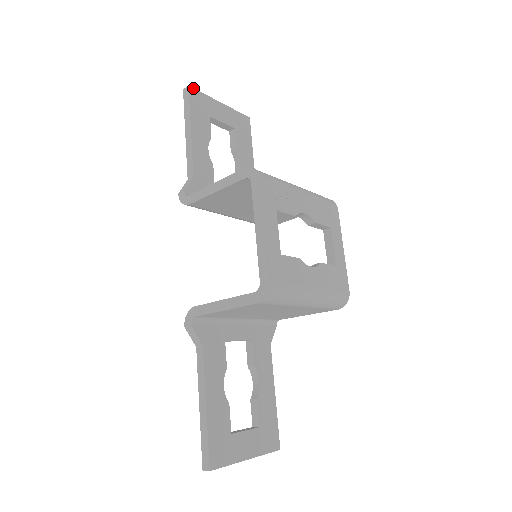
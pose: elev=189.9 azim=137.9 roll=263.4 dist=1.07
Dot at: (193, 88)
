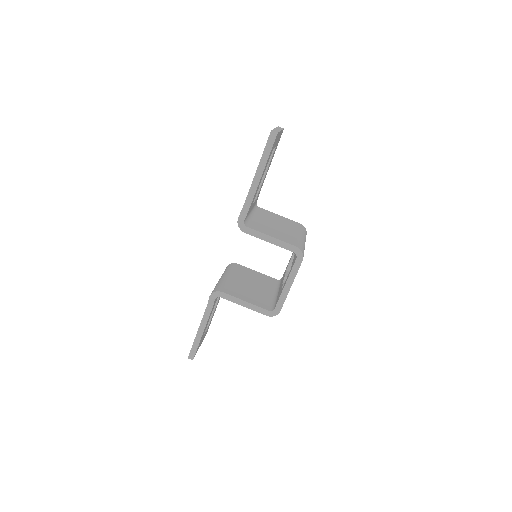
Dot at: occluded
